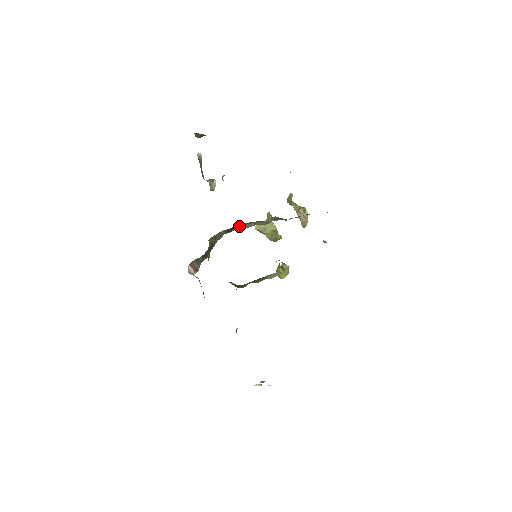
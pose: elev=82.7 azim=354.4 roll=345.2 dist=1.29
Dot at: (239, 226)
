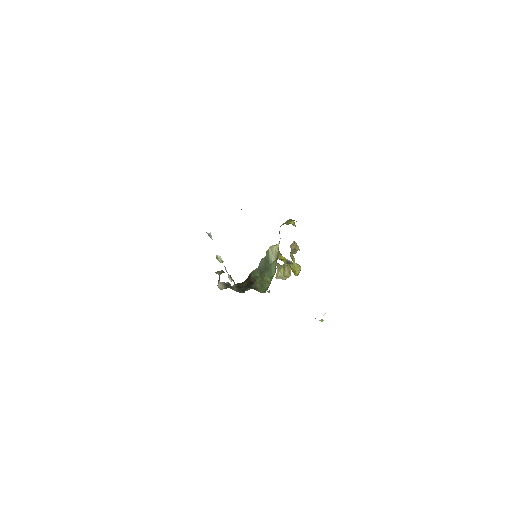
Dot at: occluded
